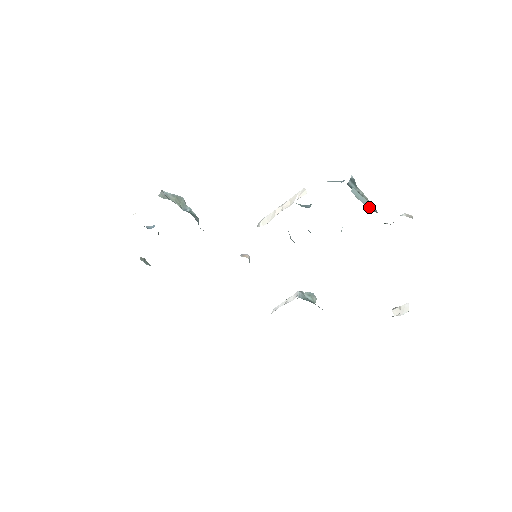
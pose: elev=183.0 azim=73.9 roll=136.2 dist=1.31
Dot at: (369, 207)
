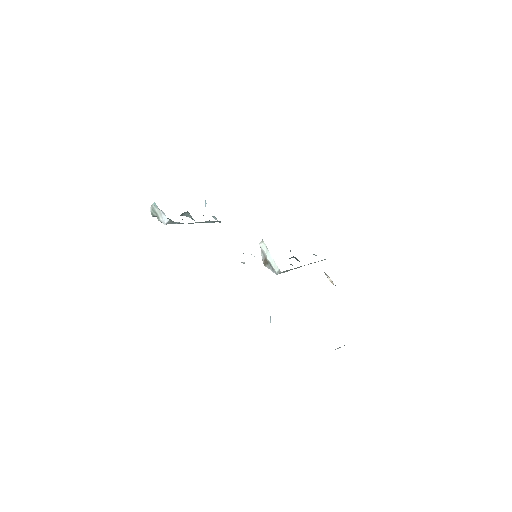
Dot at: occluded
